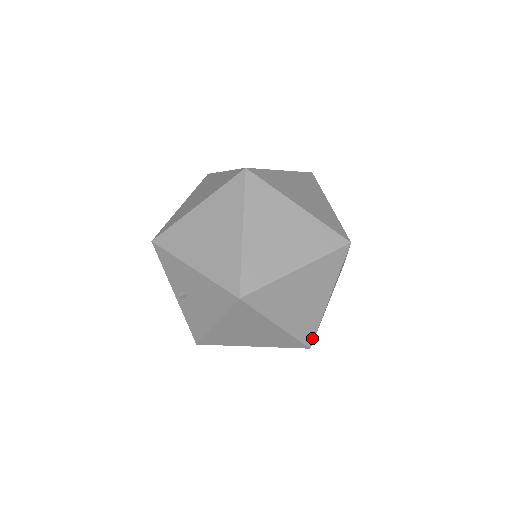
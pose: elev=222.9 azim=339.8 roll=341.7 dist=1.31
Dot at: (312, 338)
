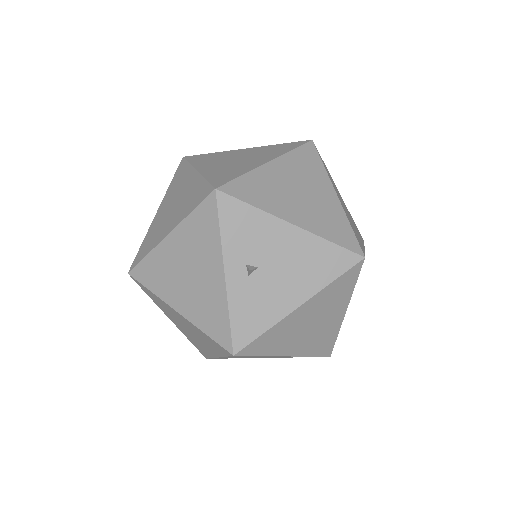
Dot at: occluded
